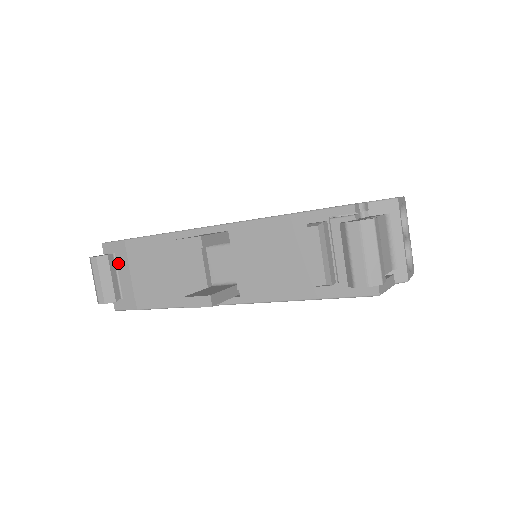
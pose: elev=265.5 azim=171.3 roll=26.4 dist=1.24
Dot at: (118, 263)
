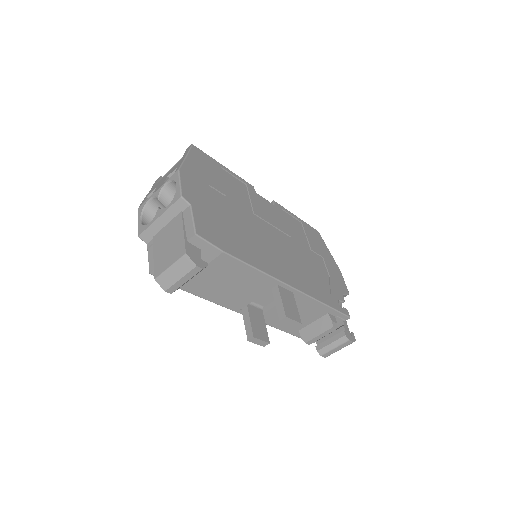
Dot at: occluded
